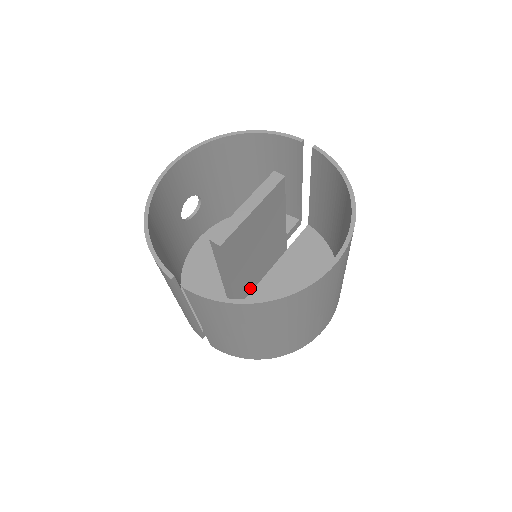
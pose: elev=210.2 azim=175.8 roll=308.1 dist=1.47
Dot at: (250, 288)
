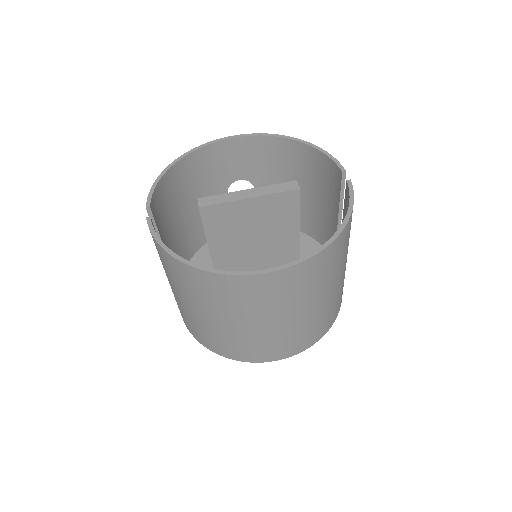
Dot at: occluded
